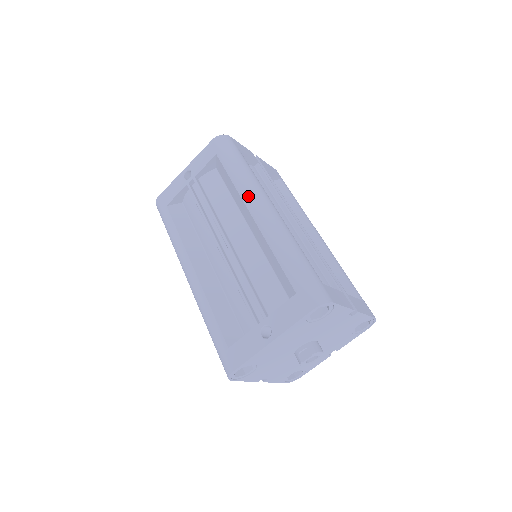
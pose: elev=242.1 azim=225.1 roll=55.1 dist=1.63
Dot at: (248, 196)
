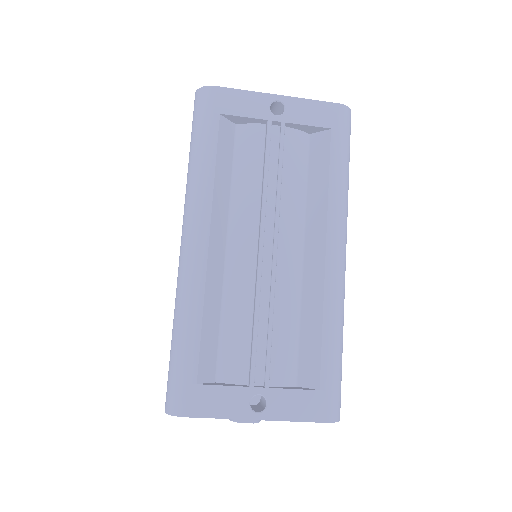
Dot at: (337, 226)
